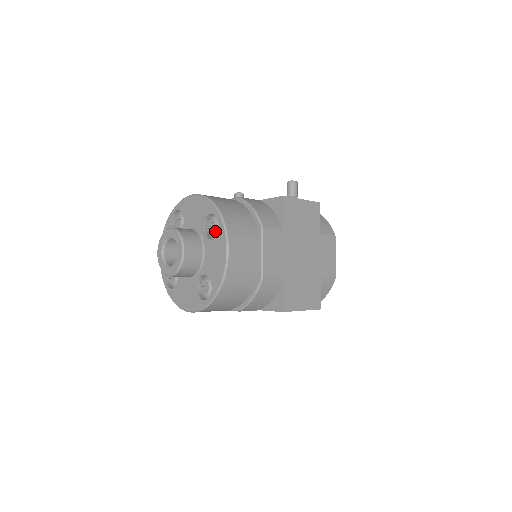
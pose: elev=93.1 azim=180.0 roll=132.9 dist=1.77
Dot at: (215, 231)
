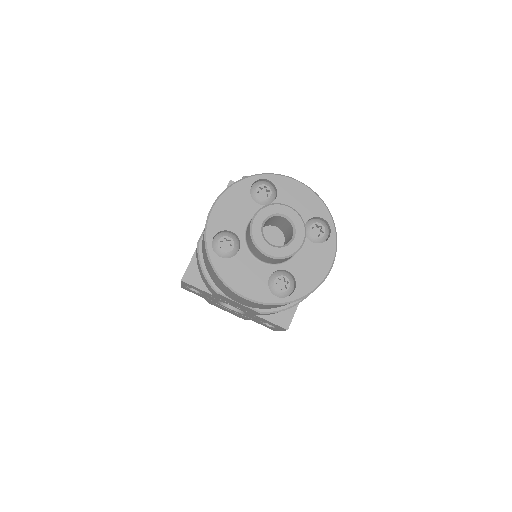
Dot at: (321, 238)
